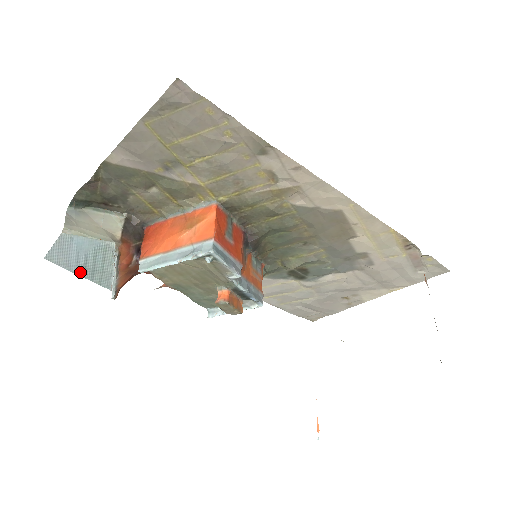
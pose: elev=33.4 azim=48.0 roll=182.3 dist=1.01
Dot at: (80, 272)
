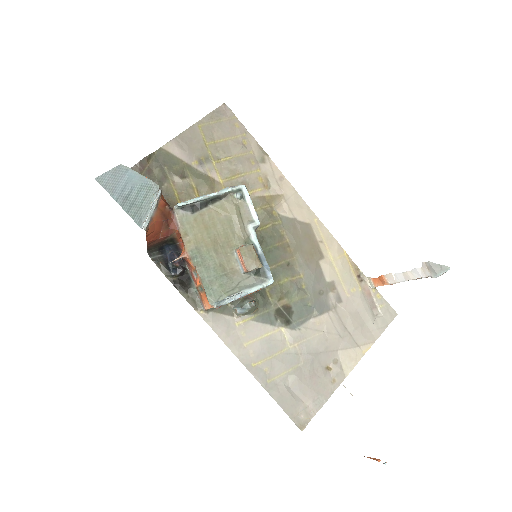
Dot at: (120, 201)
